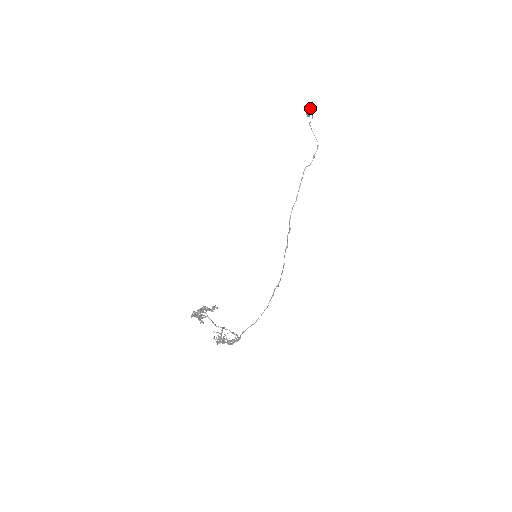
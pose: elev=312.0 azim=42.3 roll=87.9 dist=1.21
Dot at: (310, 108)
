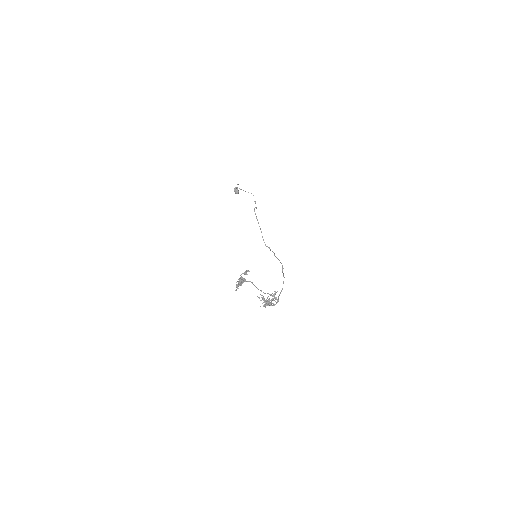
Dot at: occluded
